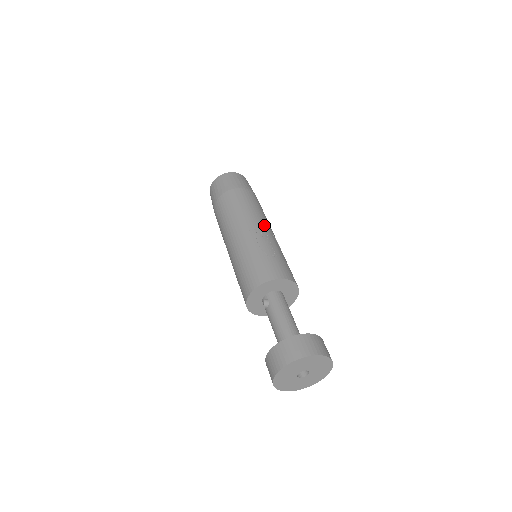
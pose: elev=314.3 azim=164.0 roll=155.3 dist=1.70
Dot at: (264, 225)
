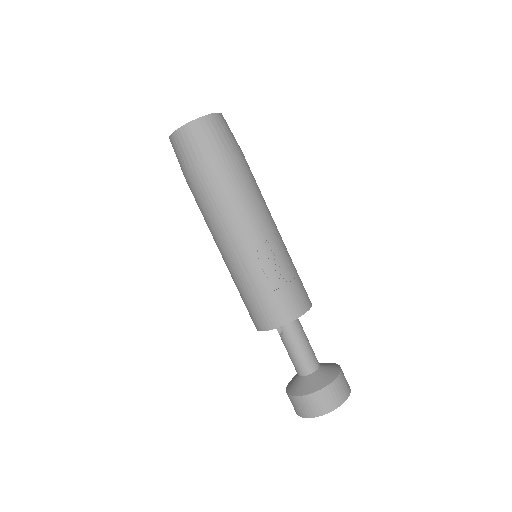
Dot at: (264, 228)
